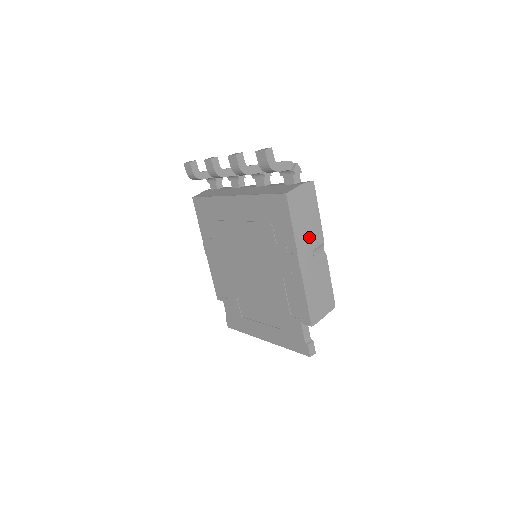
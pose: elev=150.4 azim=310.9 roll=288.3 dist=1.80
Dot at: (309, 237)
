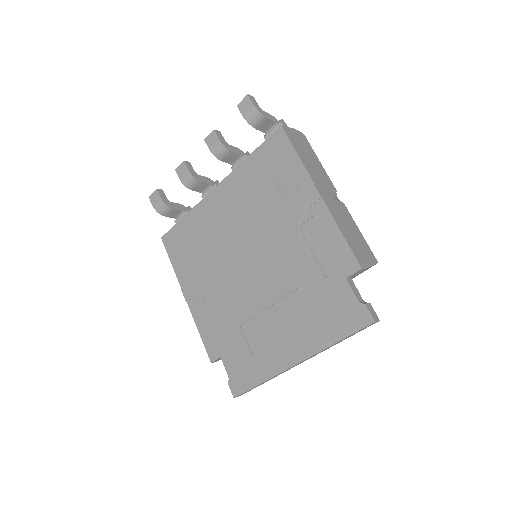
Dot at: (319, 176)
